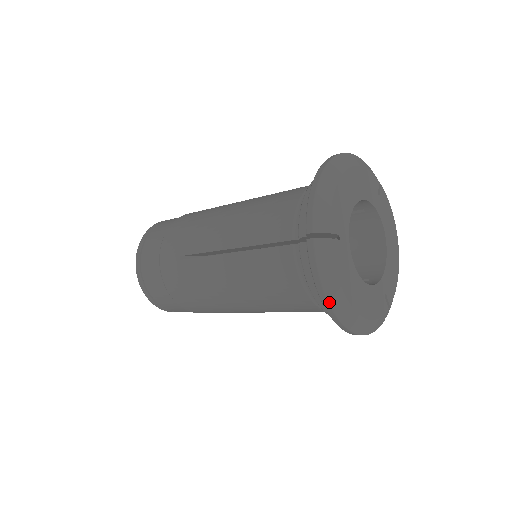
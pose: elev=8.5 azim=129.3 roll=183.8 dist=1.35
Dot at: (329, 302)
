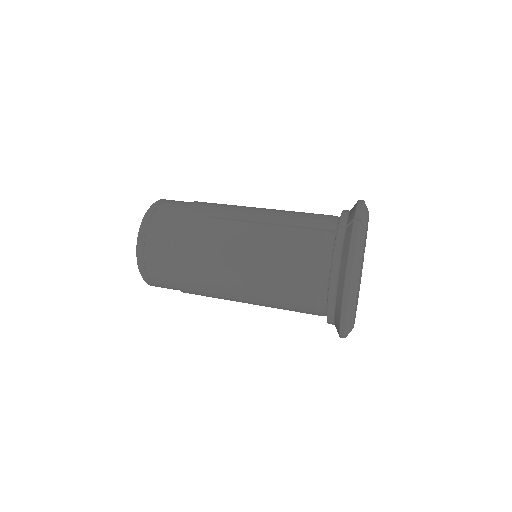
Dot at: occluded
